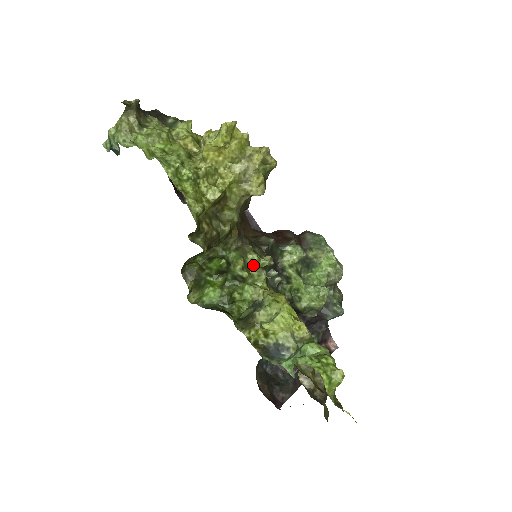
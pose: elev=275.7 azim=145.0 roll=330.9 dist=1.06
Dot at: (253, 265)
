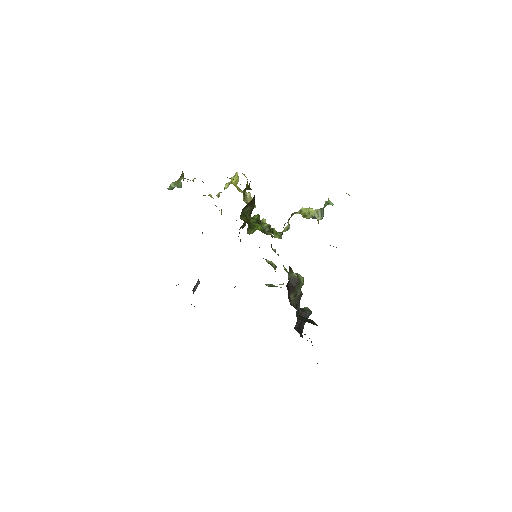
Dot at: (266, 234)
